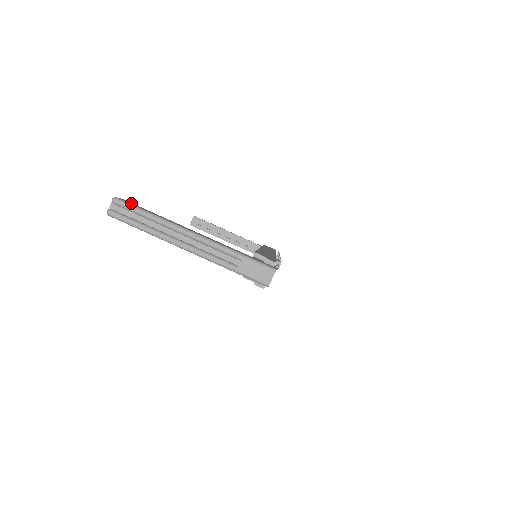
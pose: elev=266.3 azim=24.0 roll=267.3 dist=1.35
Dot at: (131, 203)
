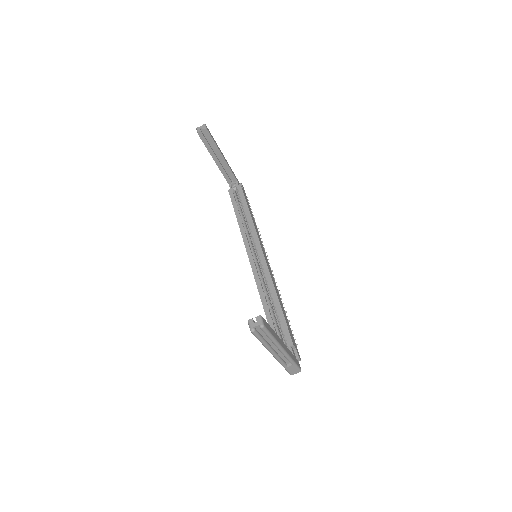
Dot at: (267, 325)
